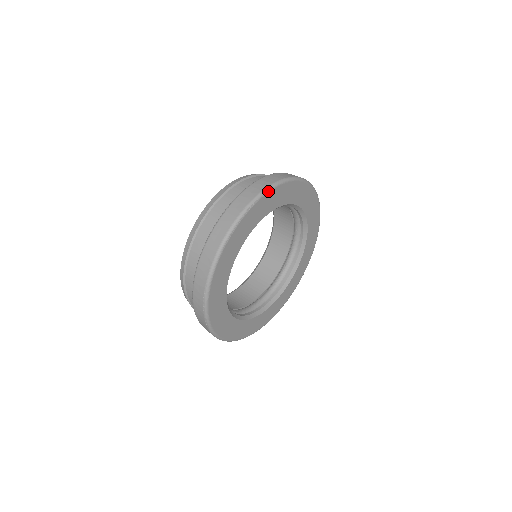
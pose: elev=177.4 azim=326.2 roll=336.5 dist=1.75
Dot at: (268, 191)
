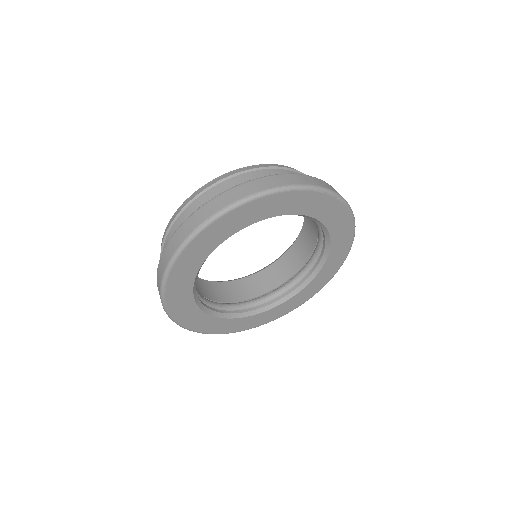
Dot at: (351, 211)
